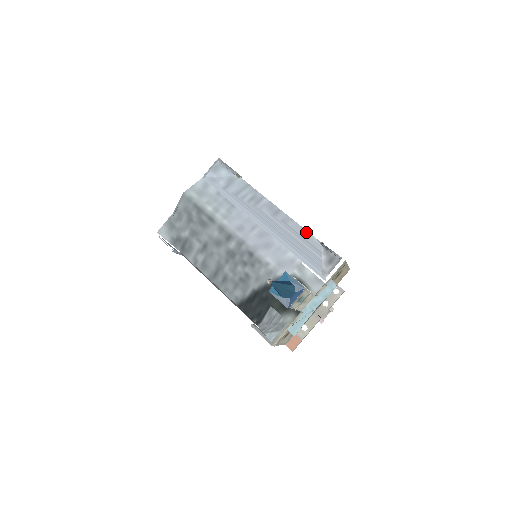
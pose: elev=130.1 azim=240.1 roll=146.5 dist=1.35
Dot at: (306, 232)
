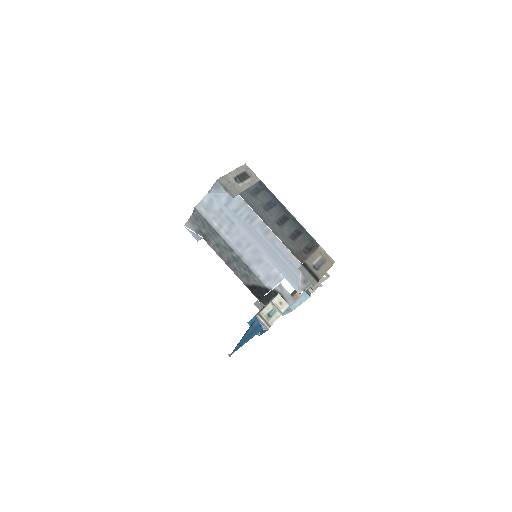
Dot at: (289, 253)
